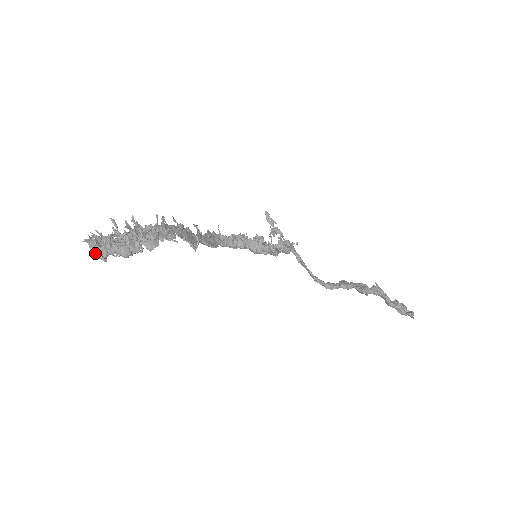
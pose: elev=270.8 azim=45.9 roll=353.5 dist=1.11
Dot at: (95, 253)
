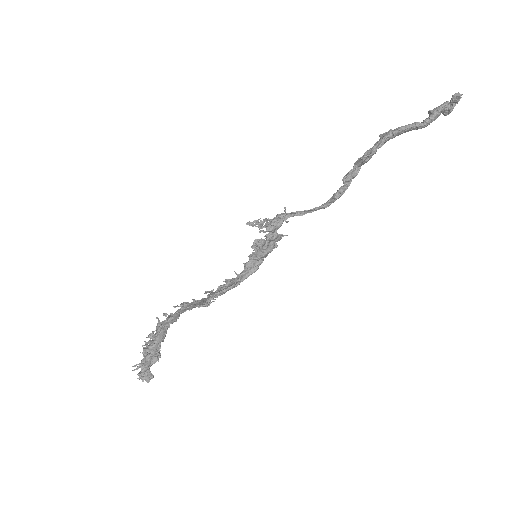
Dot at: (143, 379)
